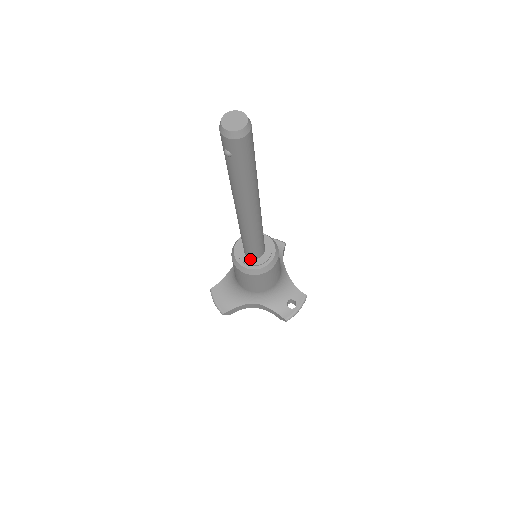
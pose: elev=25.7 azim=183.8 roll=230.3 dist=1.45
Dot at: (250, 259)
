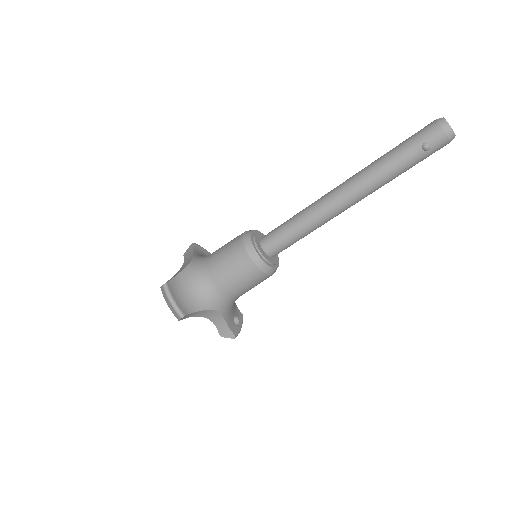
Dot at: (267, 256)
